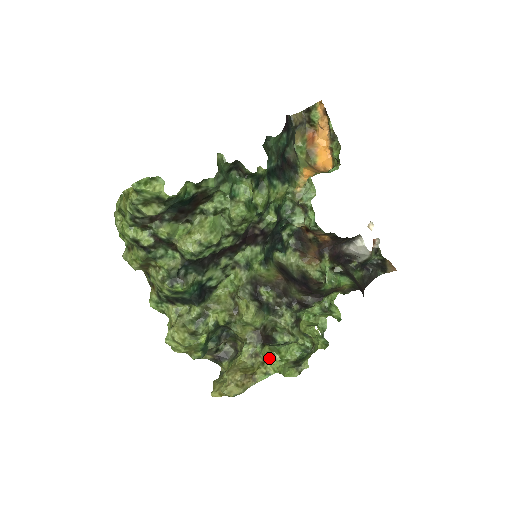
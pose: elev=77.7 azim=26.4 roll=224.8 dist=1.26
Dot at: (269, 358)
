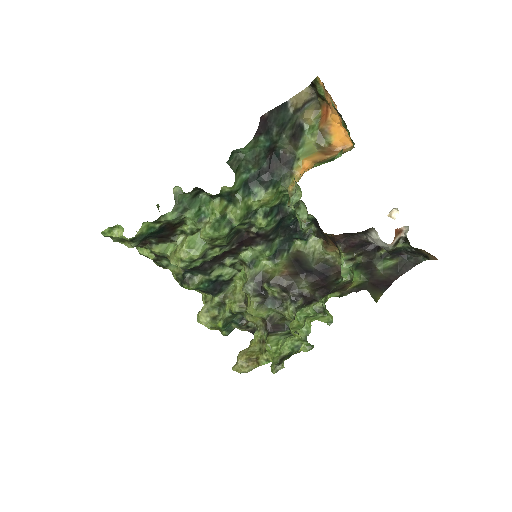
Dot at: (266, 349)
